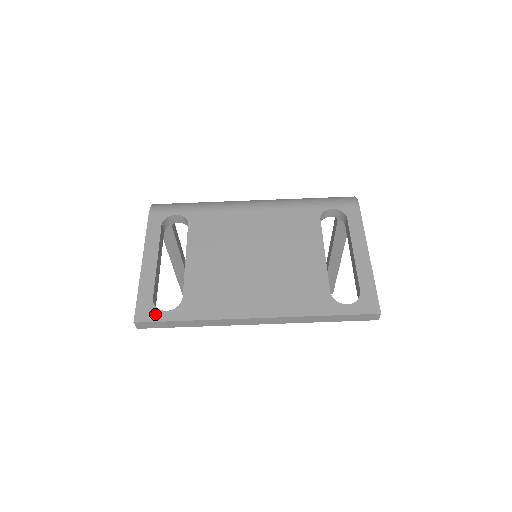
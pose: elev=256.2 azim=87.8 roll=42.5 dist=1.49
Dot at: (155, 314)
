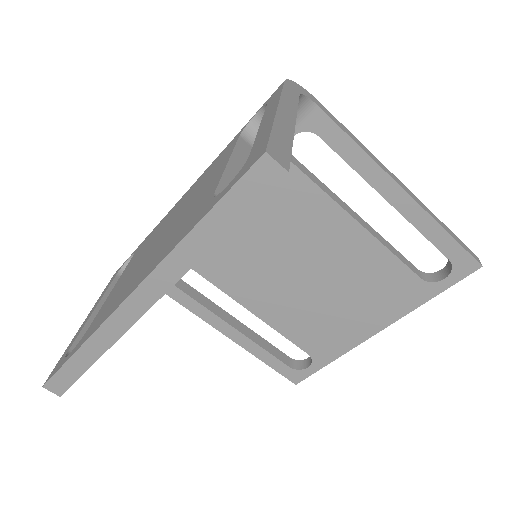
Dot at: (60, 365)
